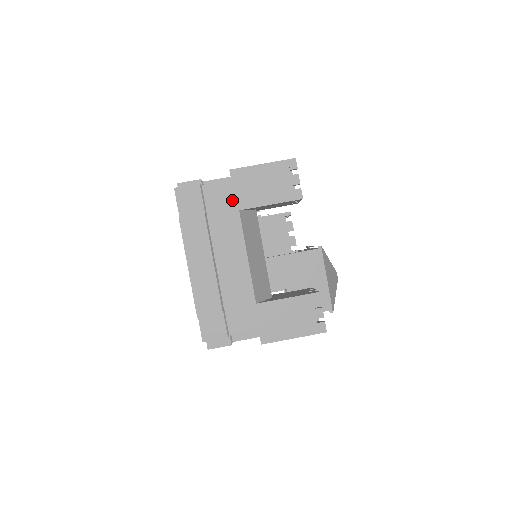
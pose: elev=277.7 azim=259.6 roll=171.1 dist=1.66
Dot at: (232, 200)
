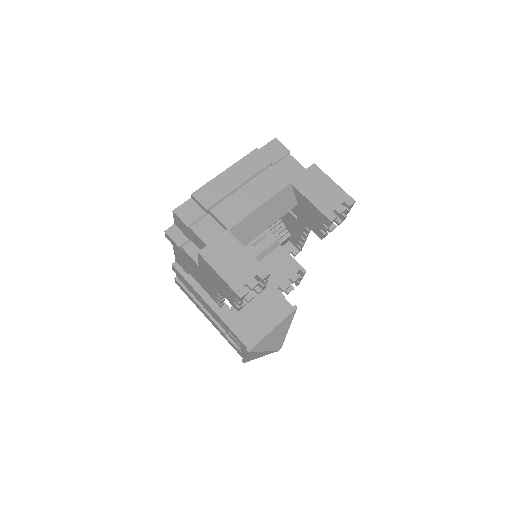
Dot at: occluded
